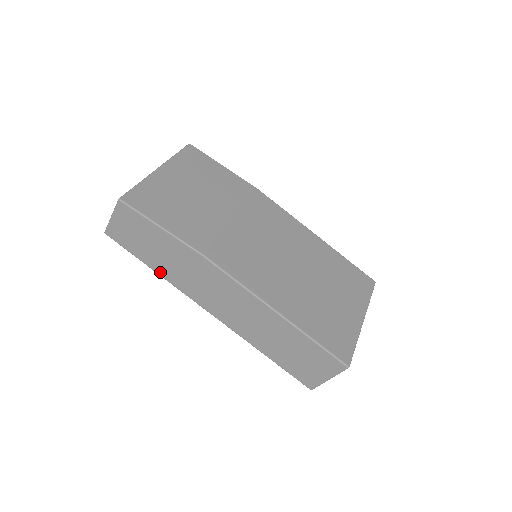
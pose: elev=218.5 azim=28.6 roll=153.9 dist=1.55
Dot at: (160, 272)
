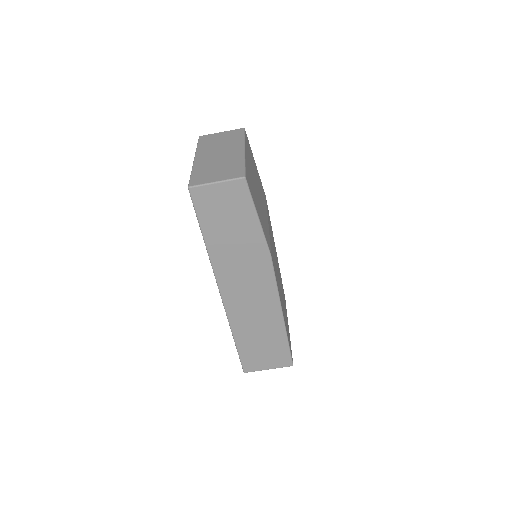
Dot at: (211, 246)
